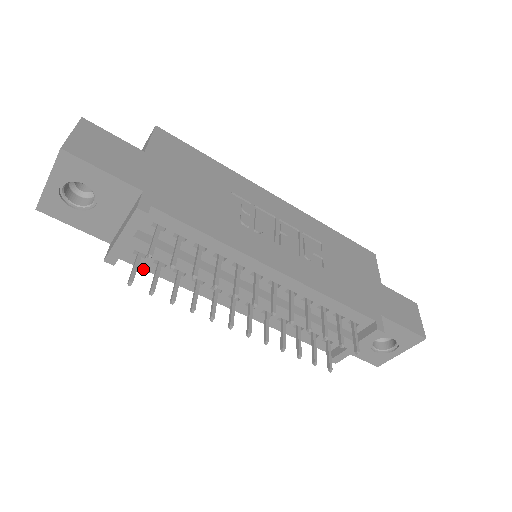
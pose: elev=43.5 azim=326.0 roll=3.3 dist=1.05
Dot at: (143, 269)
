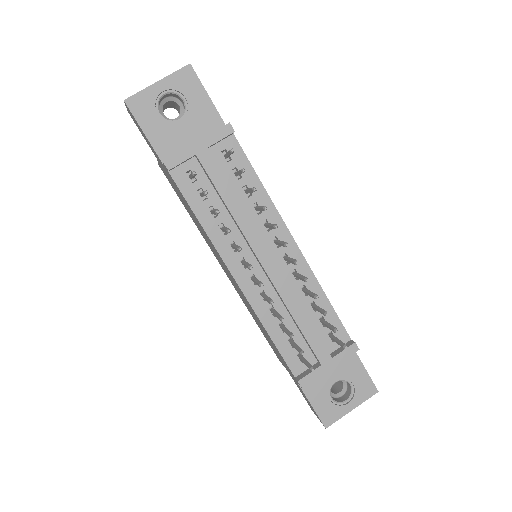
Dot at: (183, 194)
